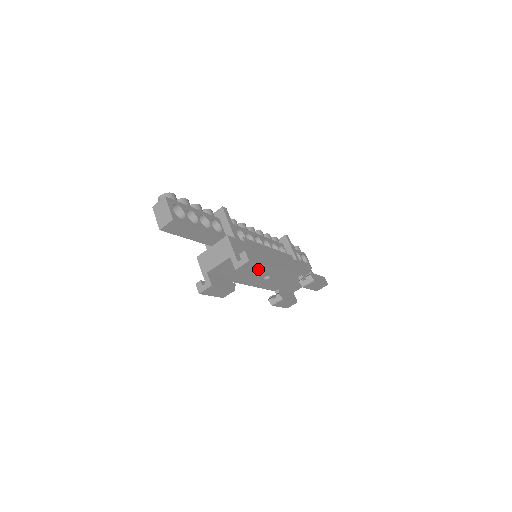
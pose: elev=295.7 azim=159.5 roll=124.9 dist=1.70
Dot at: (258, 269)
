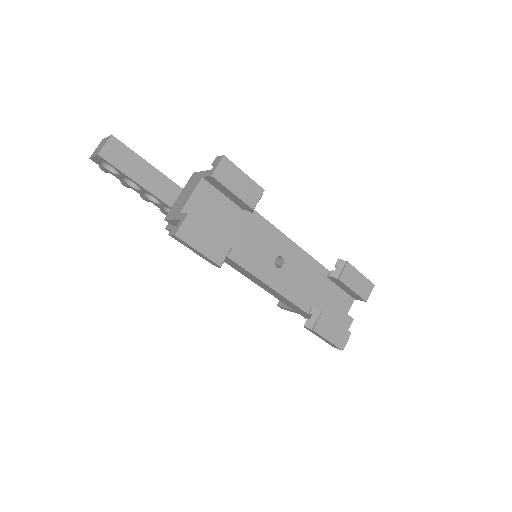
Dot at: (246, 188)
